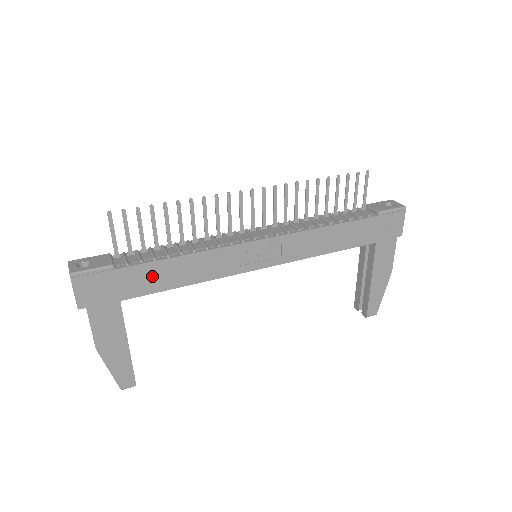
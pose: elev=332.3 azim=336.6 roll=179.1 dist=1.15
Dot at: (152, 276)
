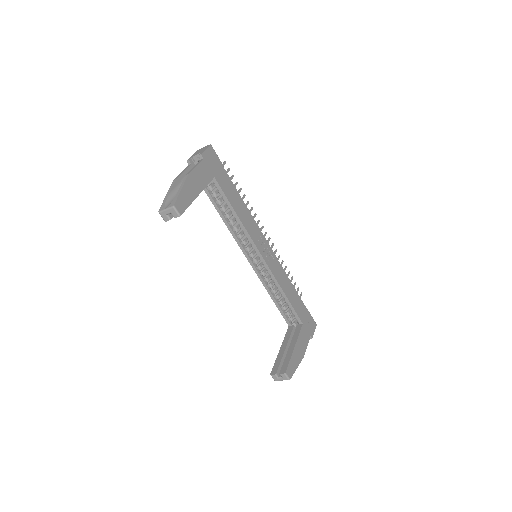
Dot at: (230, 190)
